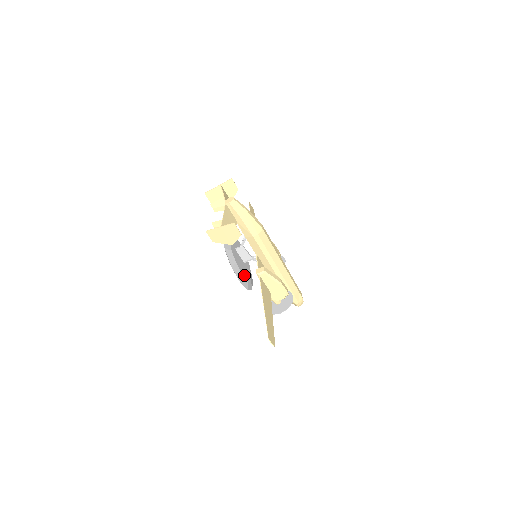
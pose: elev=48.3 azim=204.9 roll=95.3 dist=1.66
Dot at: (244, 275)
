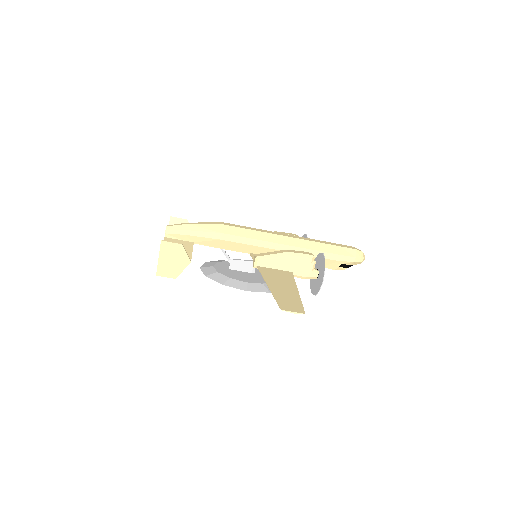
Dot at: (253, 282)
